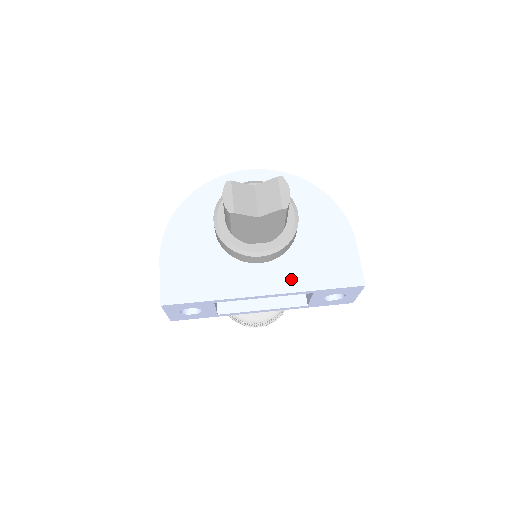
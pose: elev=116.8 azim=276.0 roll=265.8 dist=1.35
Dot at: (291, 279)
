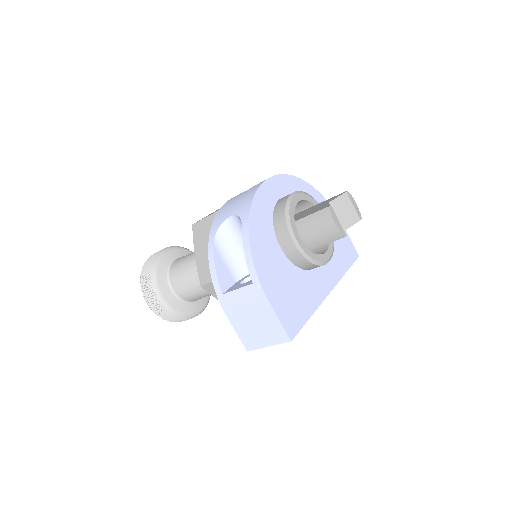
Dot at: (334, 271)
